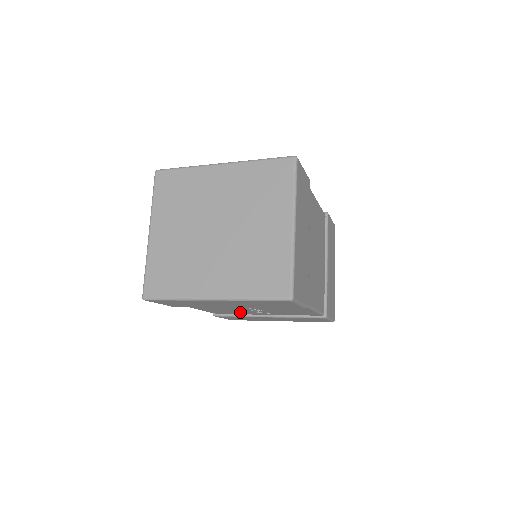
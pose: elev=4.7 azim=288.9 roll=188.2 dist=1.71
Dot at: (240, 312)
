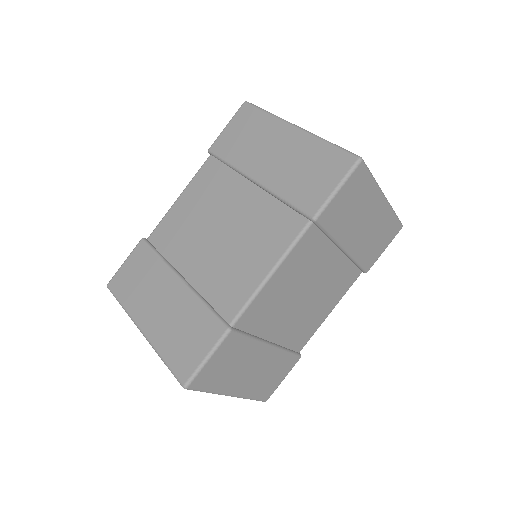
Dot at: occluded
